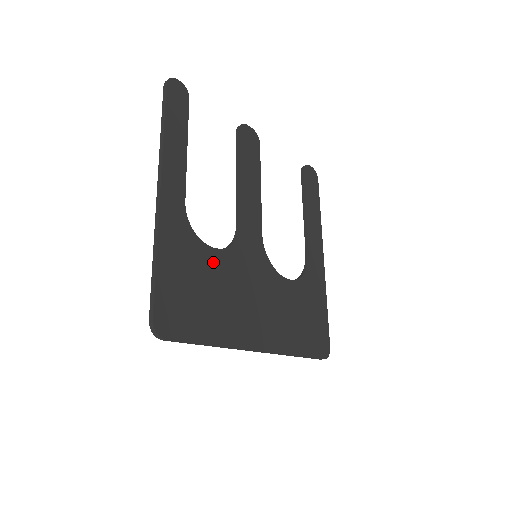
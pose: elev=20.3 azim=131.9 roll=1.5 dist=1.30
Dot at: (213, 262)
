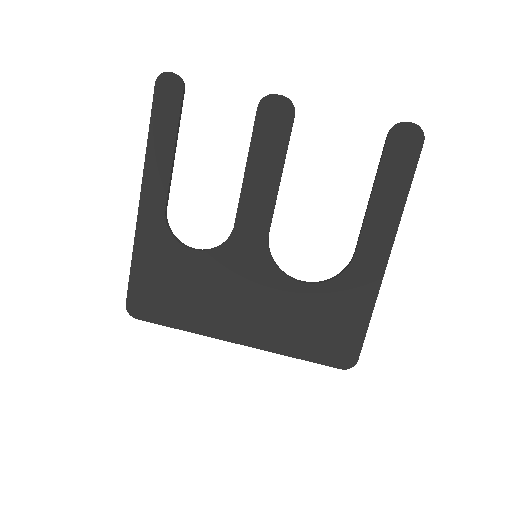
Dot at: (192, 263)
